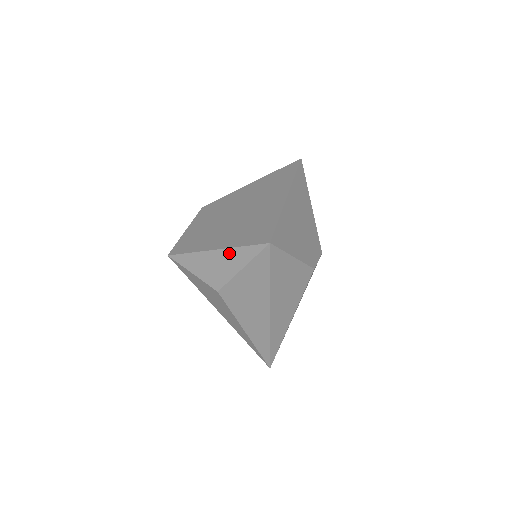
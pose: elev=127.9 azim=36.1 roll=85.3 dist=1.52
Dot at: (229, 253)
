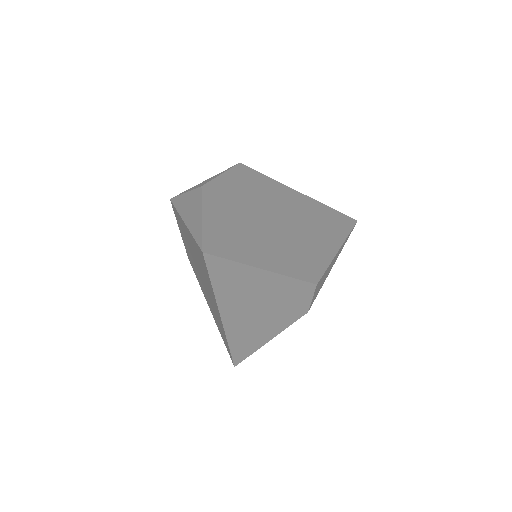
Dot at: occluded
